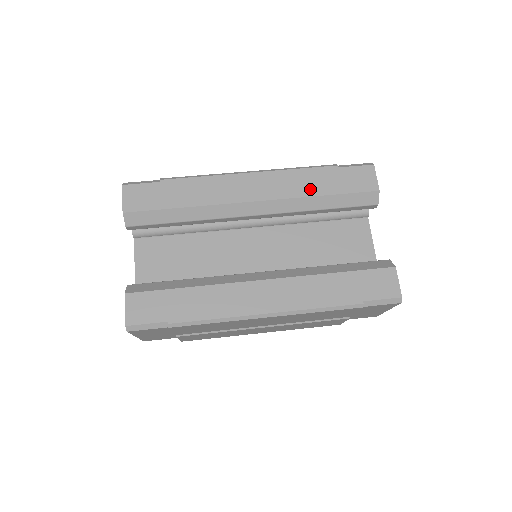
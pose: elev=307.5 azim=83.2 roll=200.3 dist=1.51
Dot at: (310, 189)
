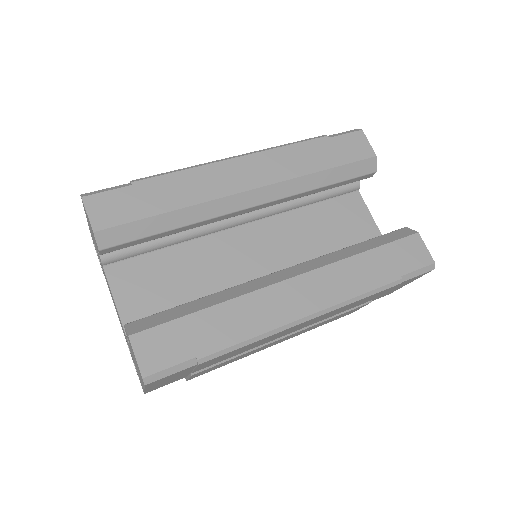
Dot at: (308, 165)
